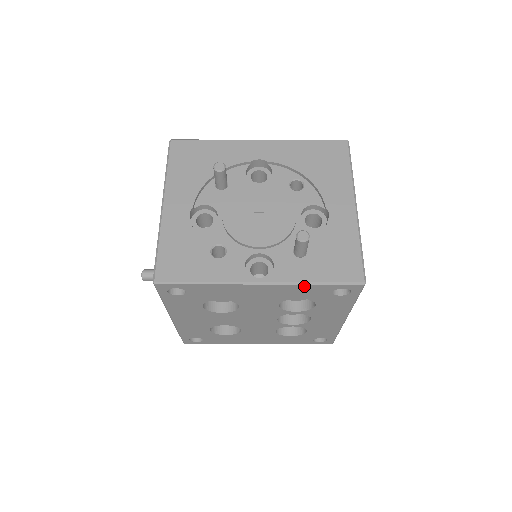
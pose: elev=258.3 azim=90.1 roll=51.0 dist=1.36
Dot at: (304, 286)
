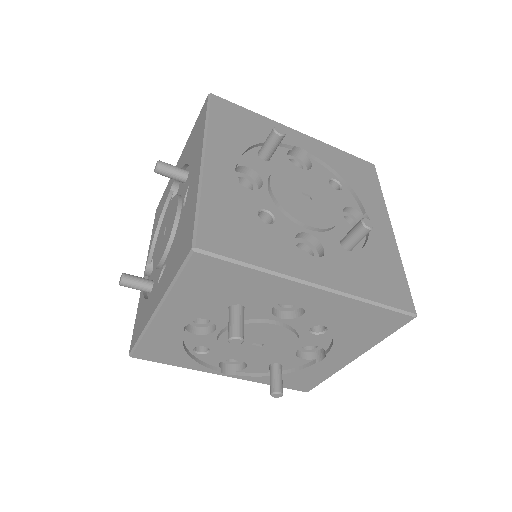
Dot at: occluded
